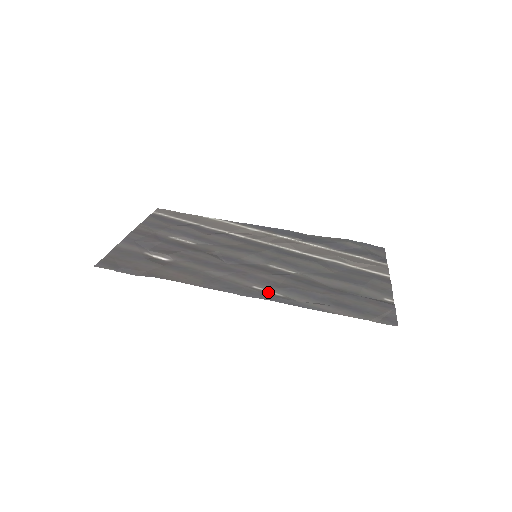
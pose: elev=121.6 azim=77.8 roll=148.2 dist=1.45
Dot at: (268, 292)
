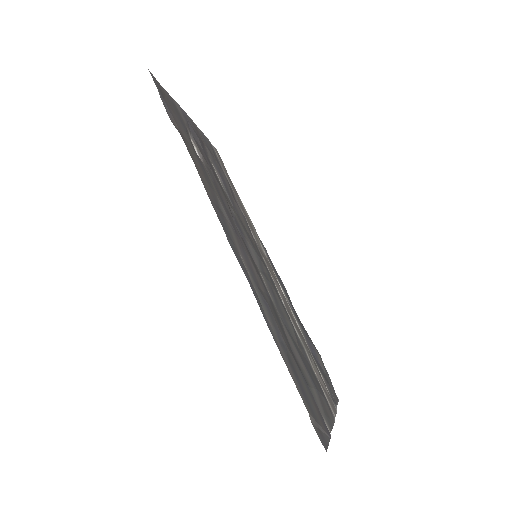
Dot at: (249, 275)
